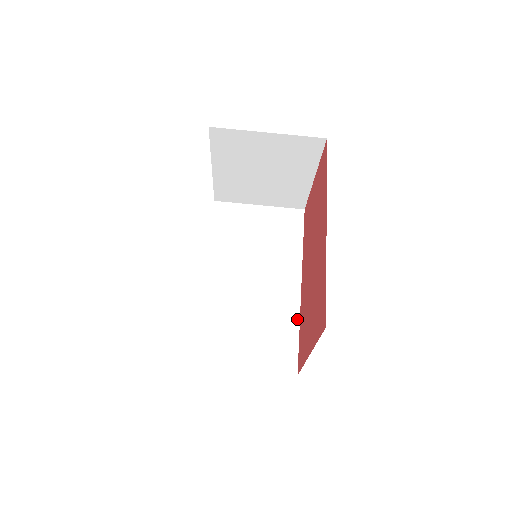
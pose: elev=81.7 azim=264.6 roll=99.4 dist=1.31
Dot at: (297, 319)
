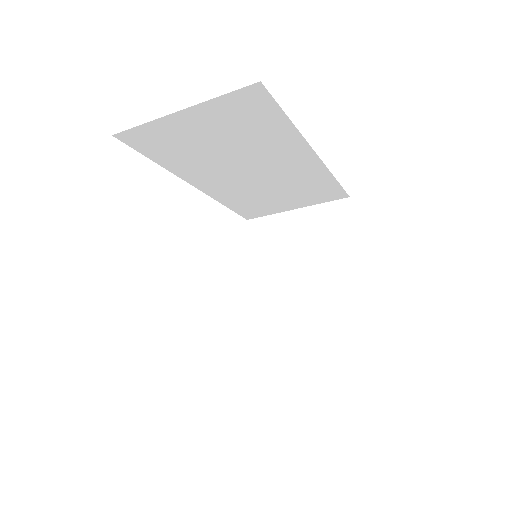
Dot at: (328, 174)
